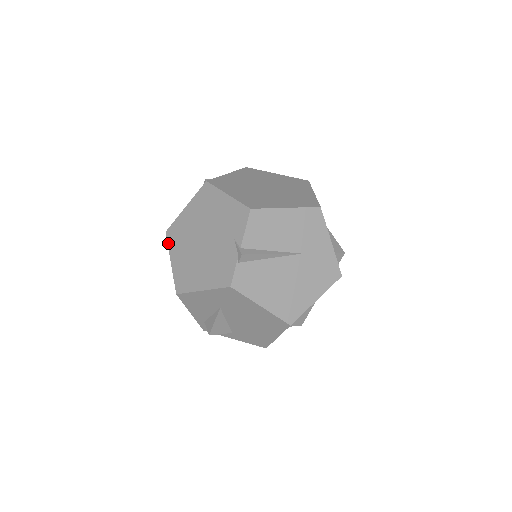
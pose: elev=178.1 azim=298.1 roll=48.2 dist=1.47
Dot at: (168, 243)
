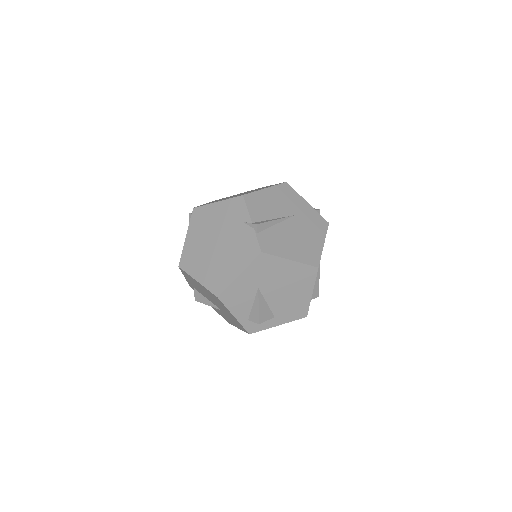
Dot at: (186, 271)
